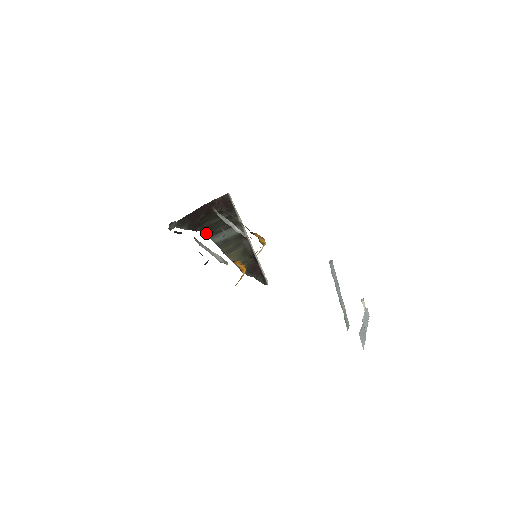
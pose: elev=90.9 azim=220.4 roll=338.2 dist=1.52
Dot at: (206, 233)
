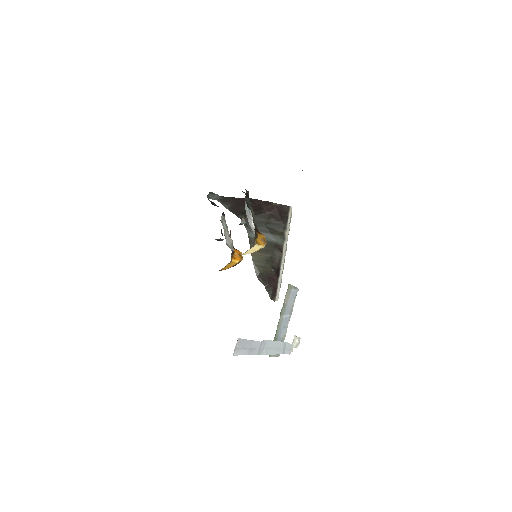
Dot at: (247, 224)
